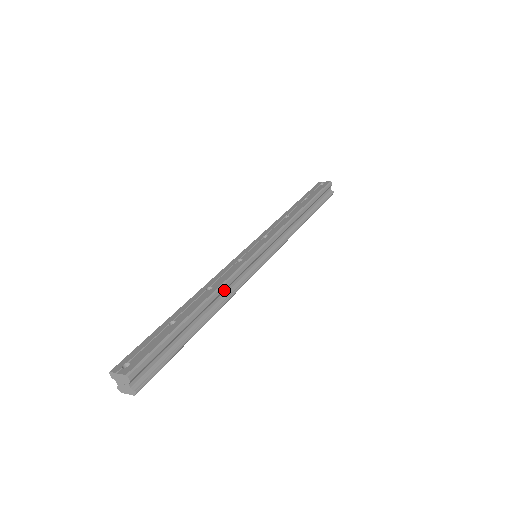
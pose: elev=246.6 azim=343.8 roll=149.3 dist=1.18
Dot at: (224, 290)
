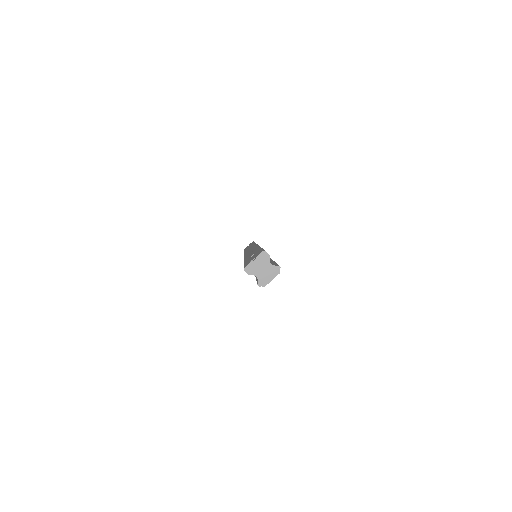
Dot at: occluded
